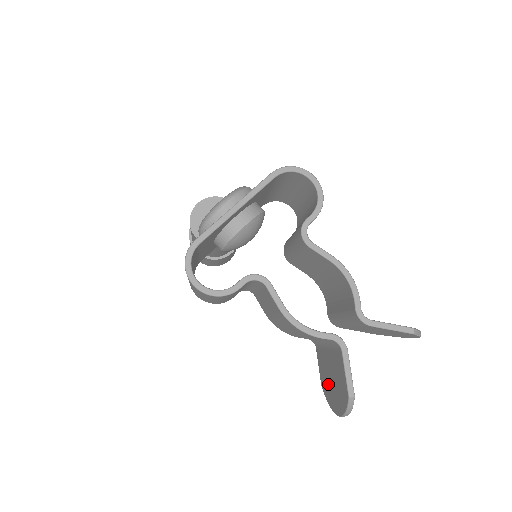
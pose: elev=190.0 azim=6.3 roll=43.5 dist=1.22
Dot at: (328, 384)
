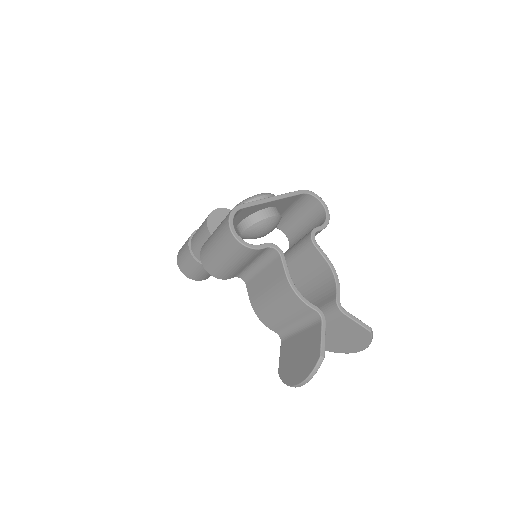
Dot at: (291, 364)
